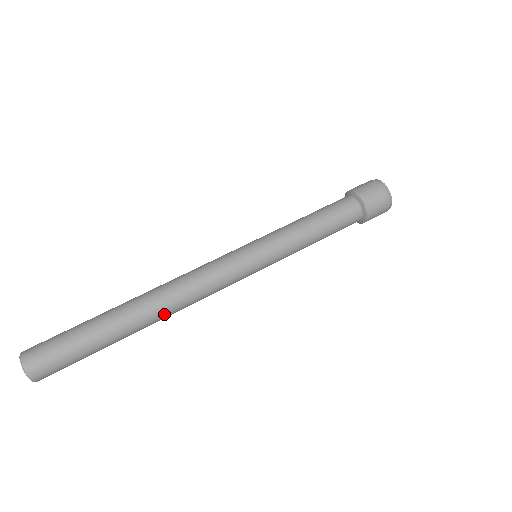
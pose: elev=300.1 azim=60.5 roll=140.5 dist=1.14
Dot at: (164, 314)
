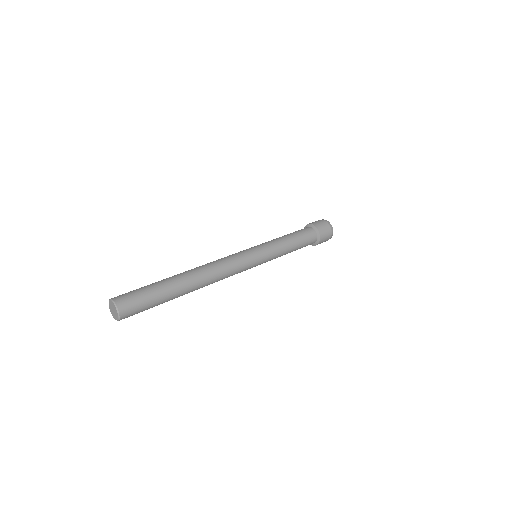
Dot at: (204, 285)
